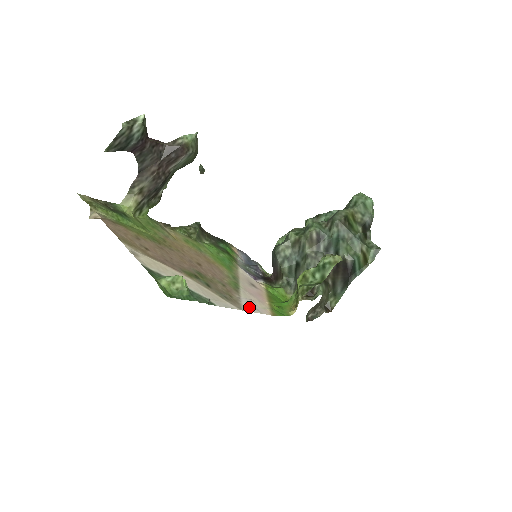
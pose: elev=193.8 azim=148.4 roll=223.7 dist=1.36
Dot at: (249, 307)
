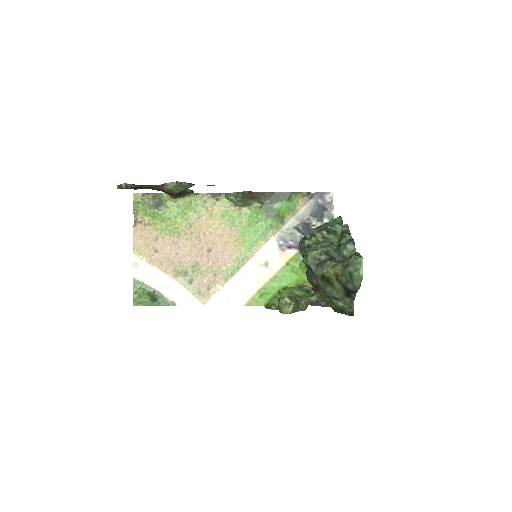
Dot at: (219, 300)
